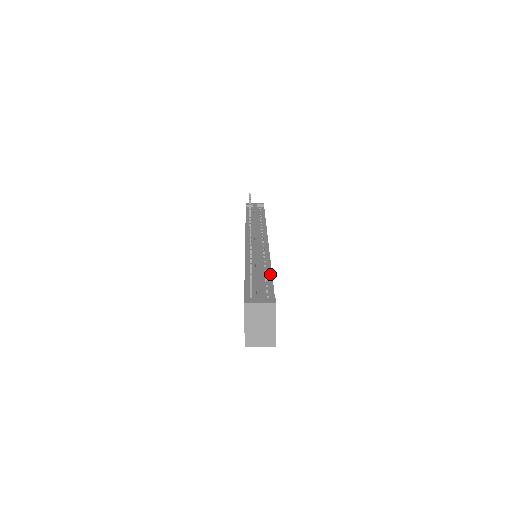
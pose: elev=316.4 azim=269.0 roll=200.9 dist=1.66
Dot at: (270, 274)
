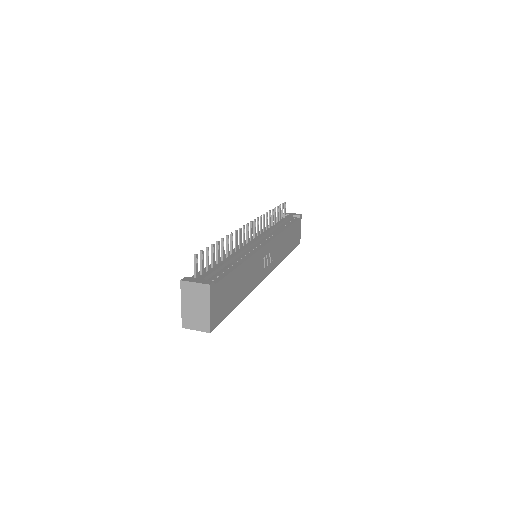
Dot at: (237, 265)
